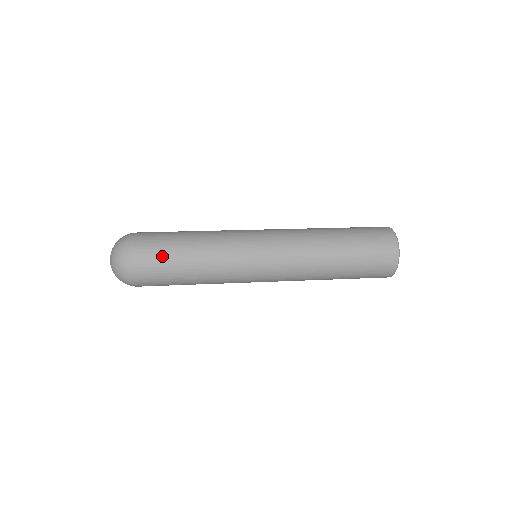
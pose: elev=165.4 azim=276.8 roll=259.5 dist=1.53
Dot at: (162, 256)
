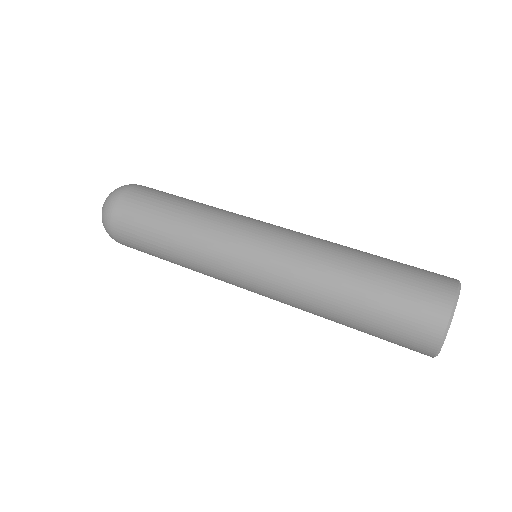
Dot at: (138, 232)
